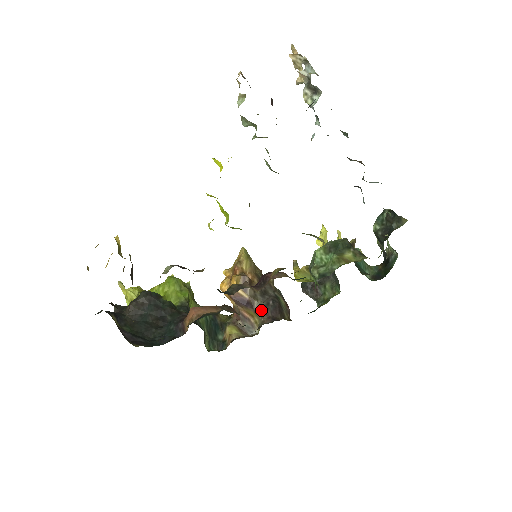
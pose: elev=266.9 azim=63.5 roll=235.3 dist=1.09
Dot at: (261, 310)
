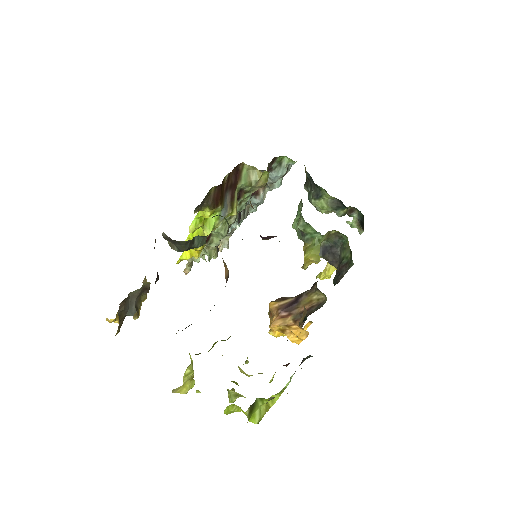
Dot at: (310, 290)
